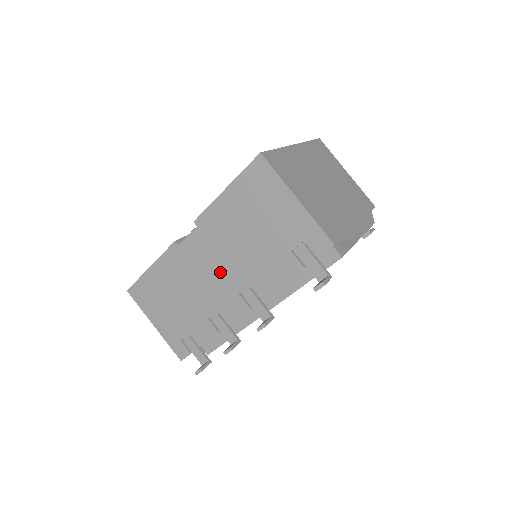
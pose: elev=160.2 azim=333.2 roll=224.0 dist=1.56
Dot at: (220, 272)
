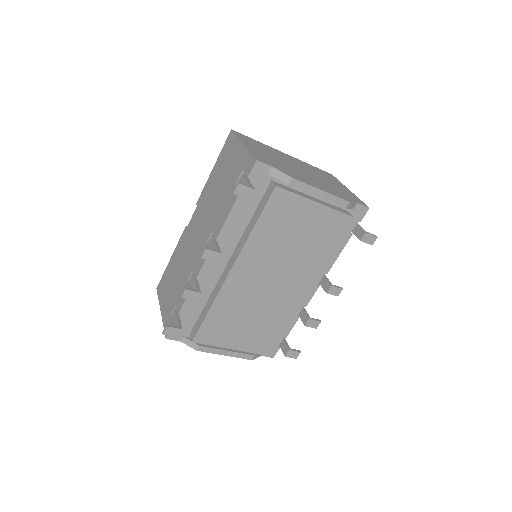
Dot at: (200, 233)
